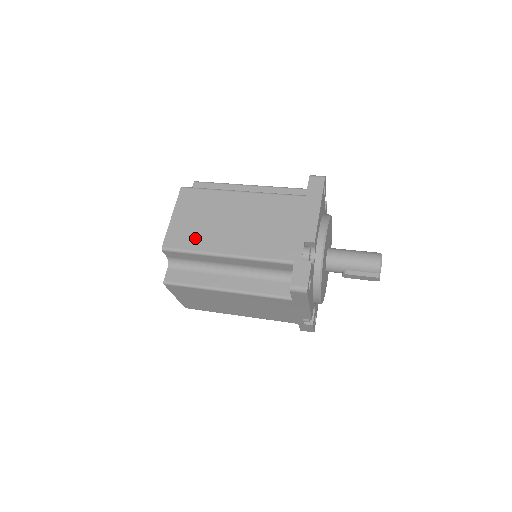
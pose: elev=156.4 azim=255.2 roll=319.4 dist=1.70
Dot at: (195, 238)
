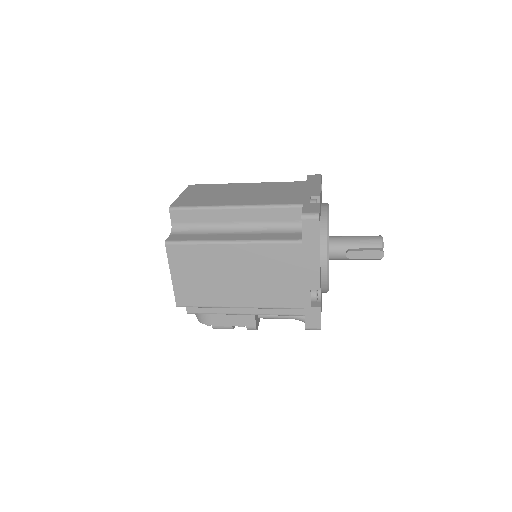
Dot at: (203, 201)
